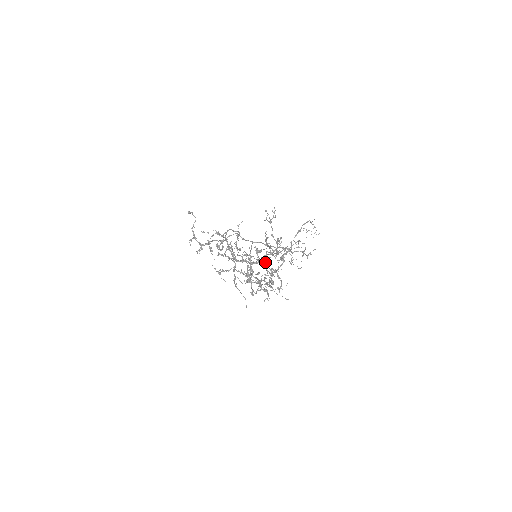
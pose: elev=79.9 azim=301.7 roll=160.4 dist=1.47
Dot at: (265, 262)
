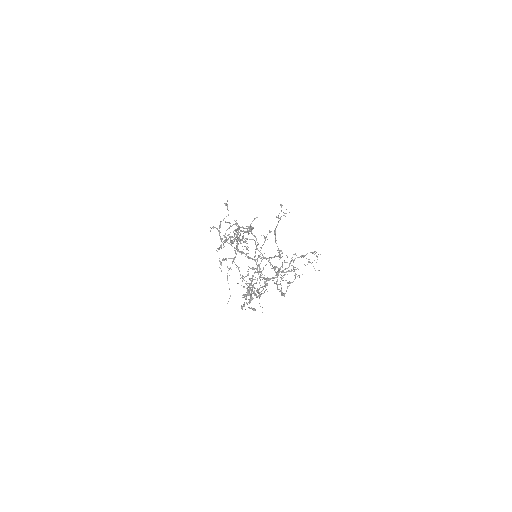
Dot at: (258, 256)
